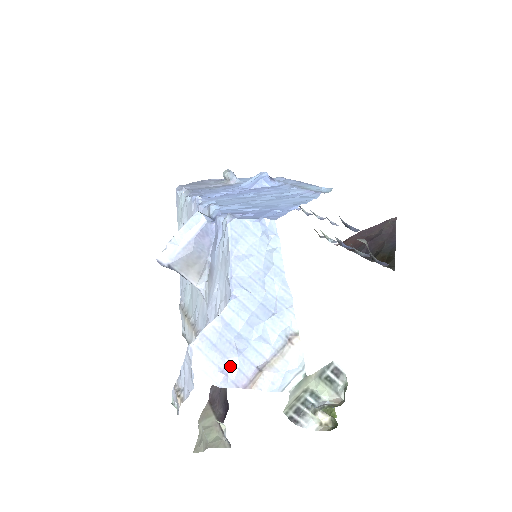
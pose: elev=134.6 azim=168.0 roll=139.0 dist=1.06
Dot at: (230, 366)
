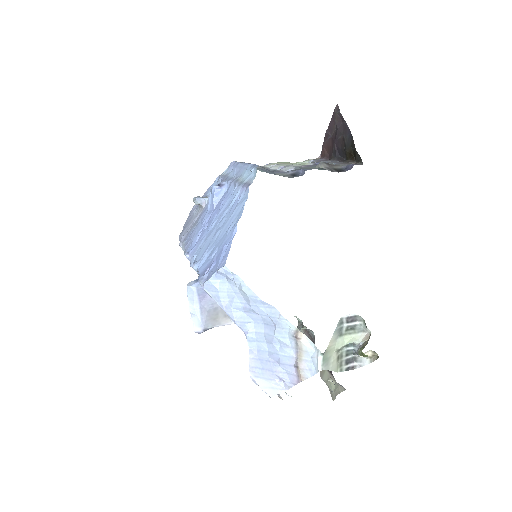
Dot at: (281, 375)
